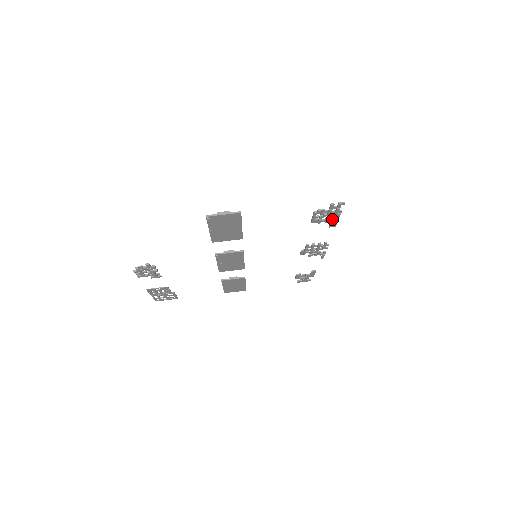
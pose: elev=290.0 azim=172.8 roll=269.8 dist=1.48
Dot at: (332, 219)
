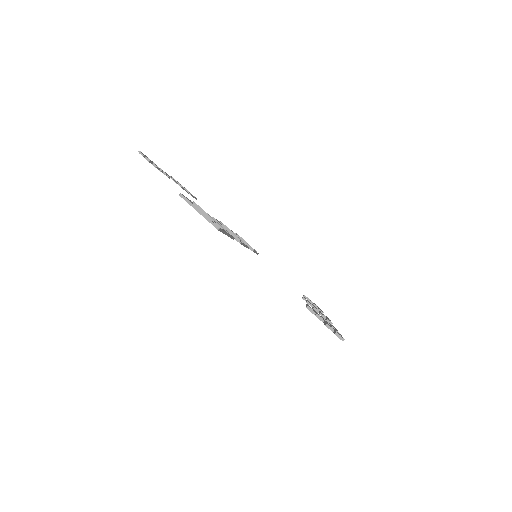
Dot at: occluded
